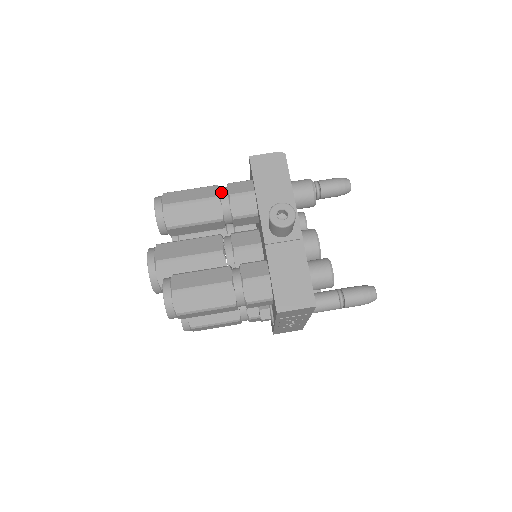
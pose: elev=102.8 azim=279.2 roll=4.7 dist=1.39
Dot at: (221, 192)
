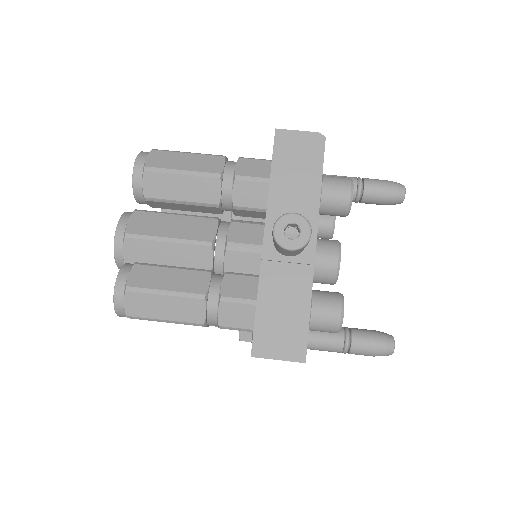
Dot at: (226, 168)
